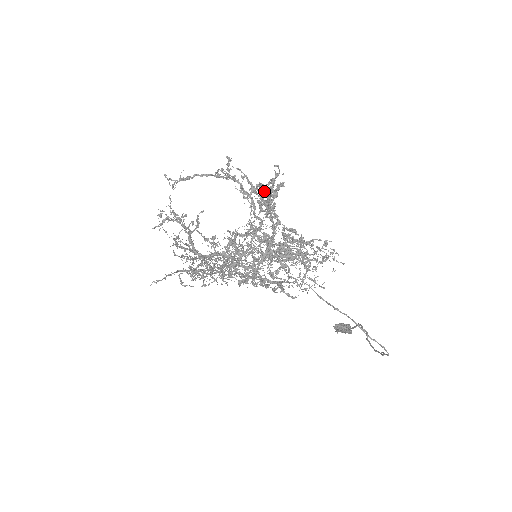
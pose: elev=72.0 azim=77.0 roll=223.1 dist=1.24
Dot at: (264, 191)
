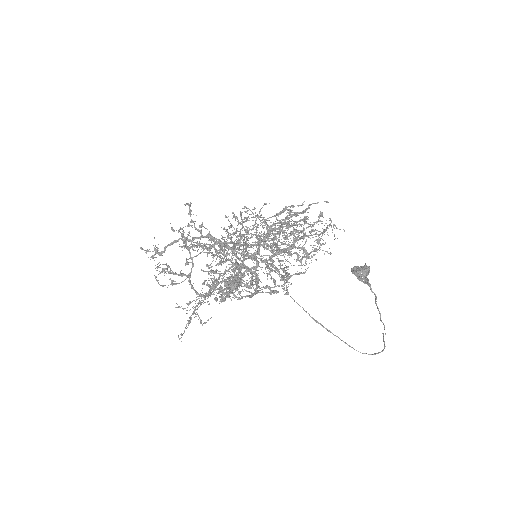
Dot at: (226, 288)
